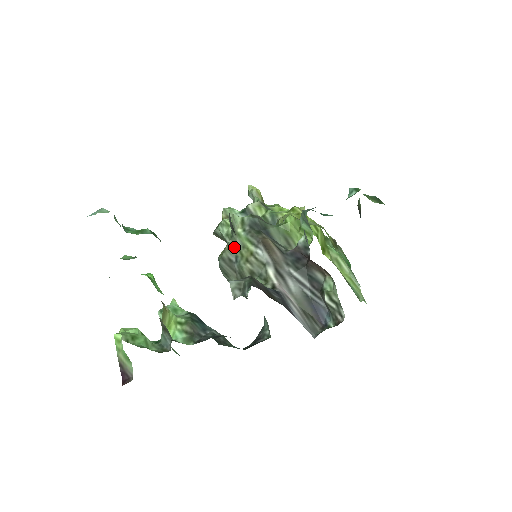
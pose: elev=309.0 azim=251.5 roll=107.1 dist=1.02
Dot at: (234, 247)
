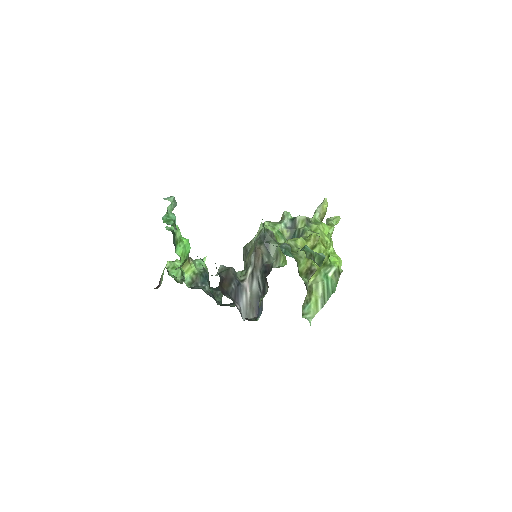
Dot at: (252, 244)
